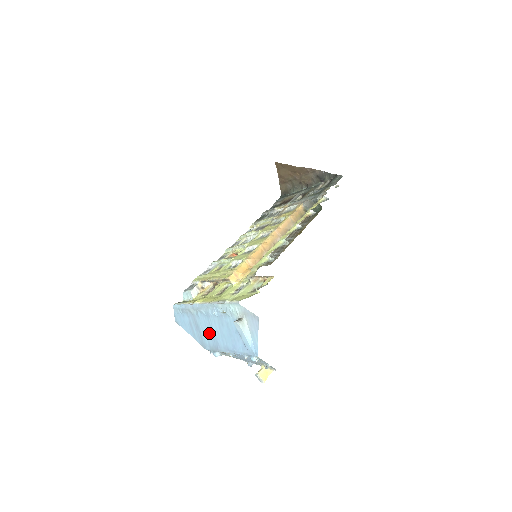
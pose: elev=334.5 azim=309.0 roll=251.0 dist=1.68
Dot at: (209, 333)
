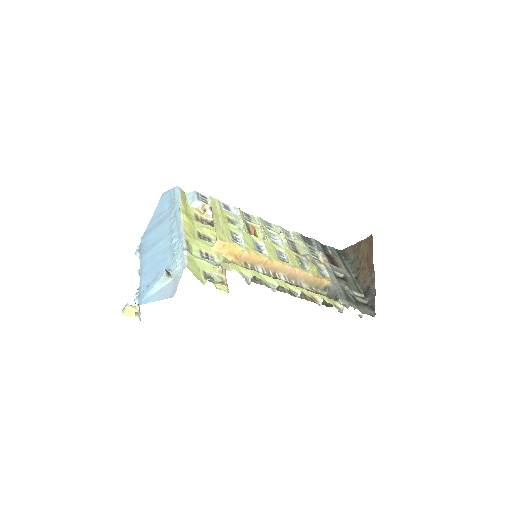
Dot at: (156, 239)
